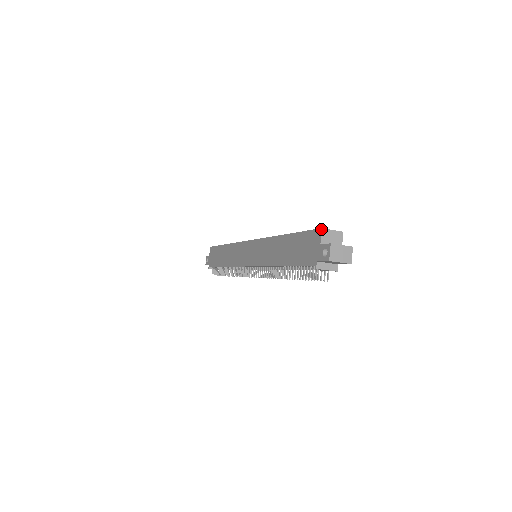
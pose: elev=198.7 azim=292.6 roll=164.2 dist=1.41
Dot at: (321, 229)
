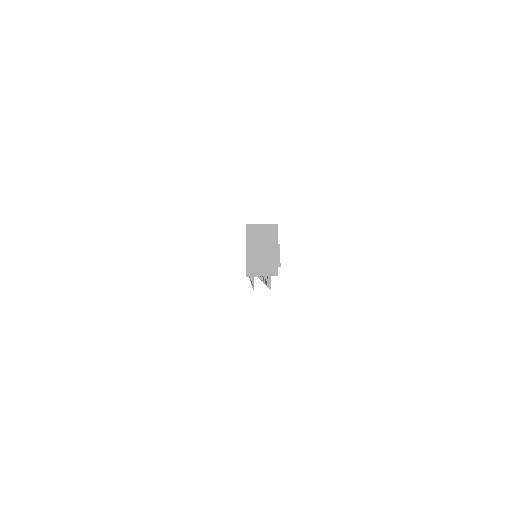
Dot at: occluded
